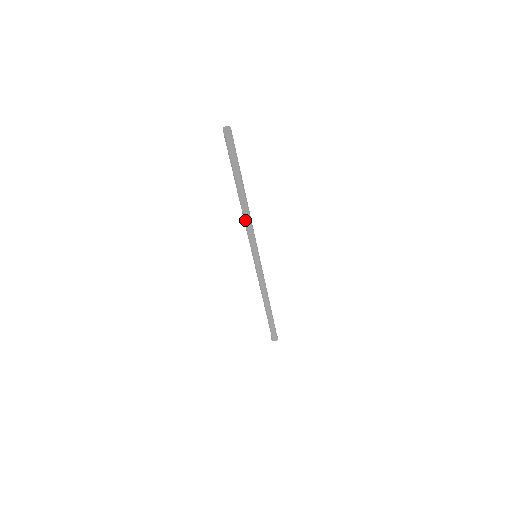
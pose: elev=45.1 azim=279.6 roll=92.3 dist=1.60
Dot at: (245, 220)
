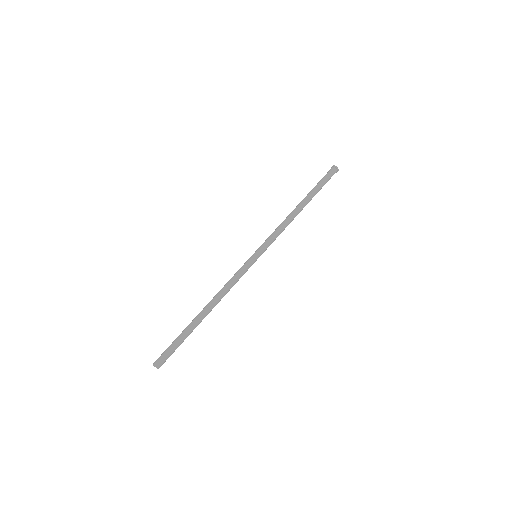
Dot at: occluded
